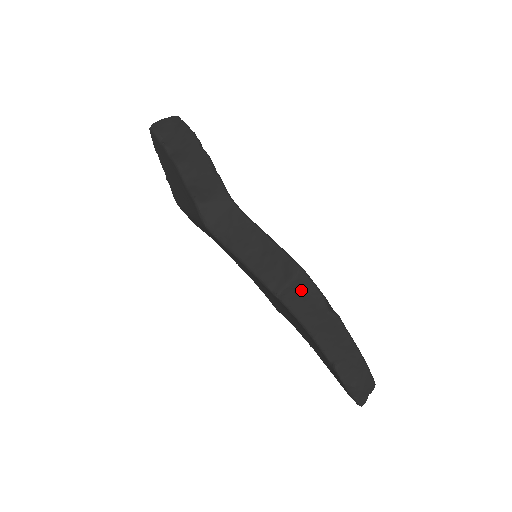
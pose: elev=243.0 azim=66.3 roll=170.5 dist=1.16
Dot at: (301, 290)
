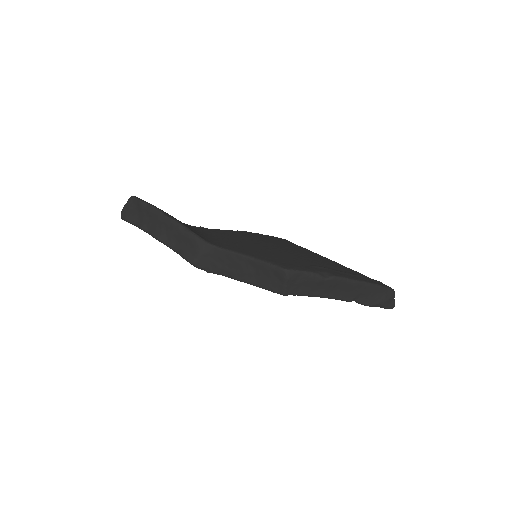
Dot at: (297, 281)
